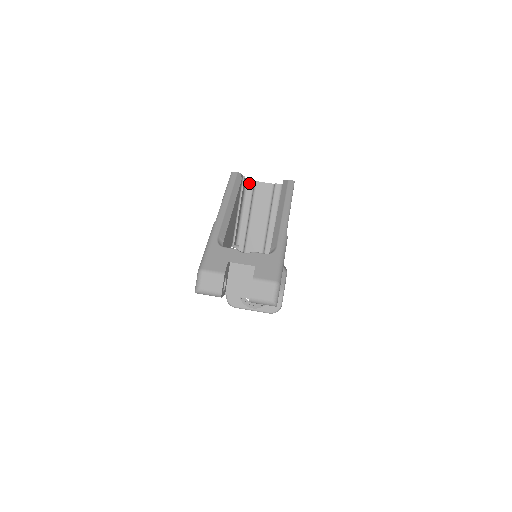
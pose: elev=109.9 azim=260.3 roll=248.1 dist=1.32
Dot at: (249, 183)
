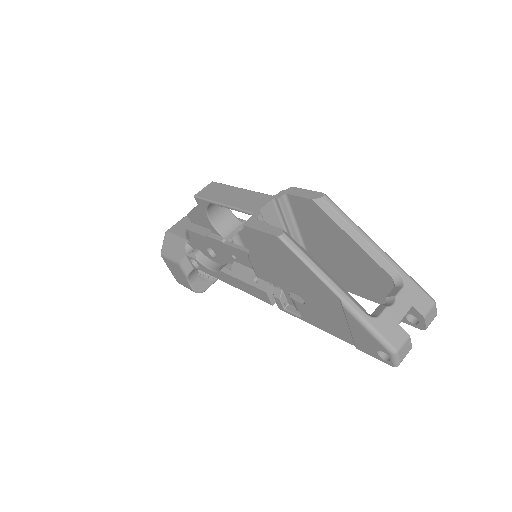
Dot at: occluded
